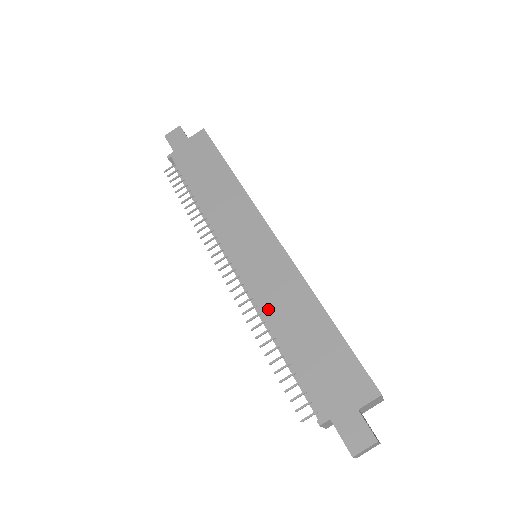
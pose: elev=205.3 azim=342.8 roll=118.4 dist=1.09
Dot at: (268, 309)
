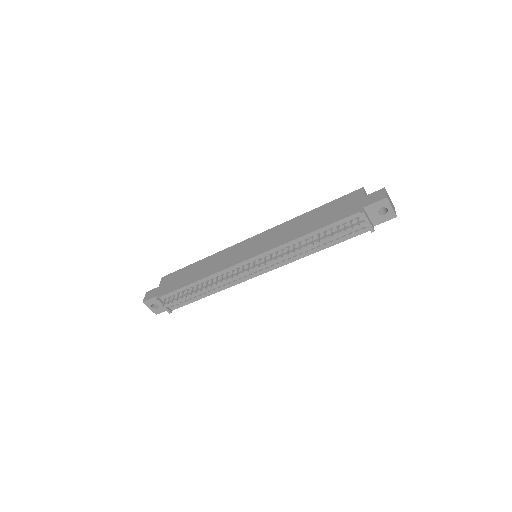
Dot at: (288, 239)
